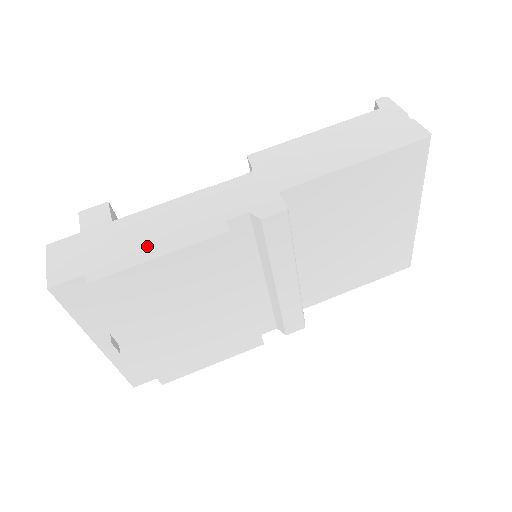
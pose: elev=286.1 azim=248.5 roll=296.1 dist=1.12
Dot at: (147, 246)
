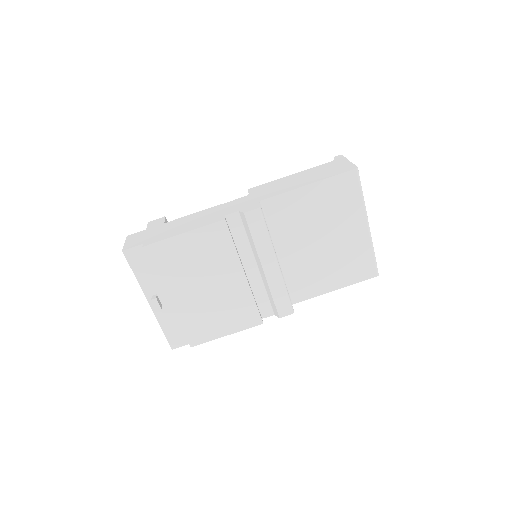
Dot at: (179, 230)
